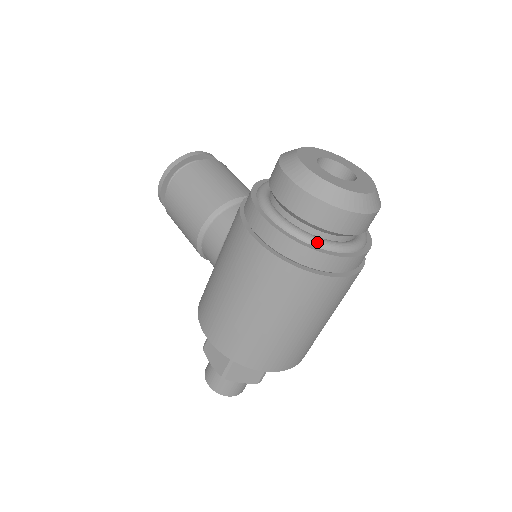
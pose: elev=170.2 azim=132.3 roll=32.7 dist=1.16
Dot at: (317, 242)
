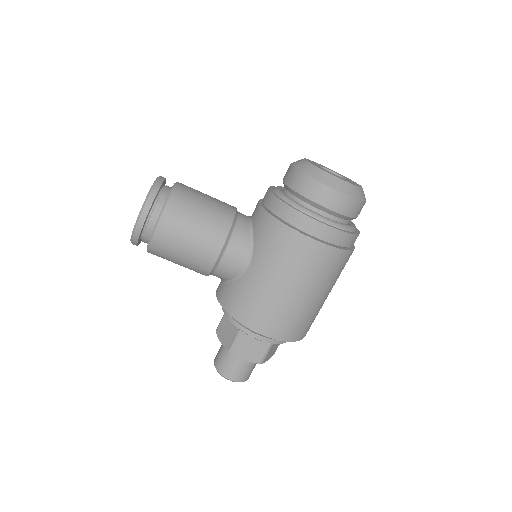
Dot at: (352, 228)
